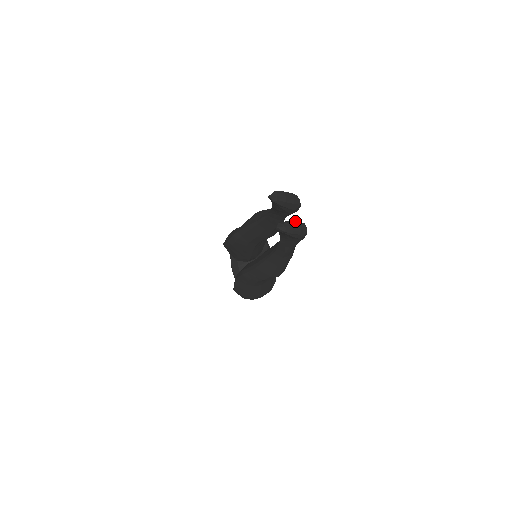
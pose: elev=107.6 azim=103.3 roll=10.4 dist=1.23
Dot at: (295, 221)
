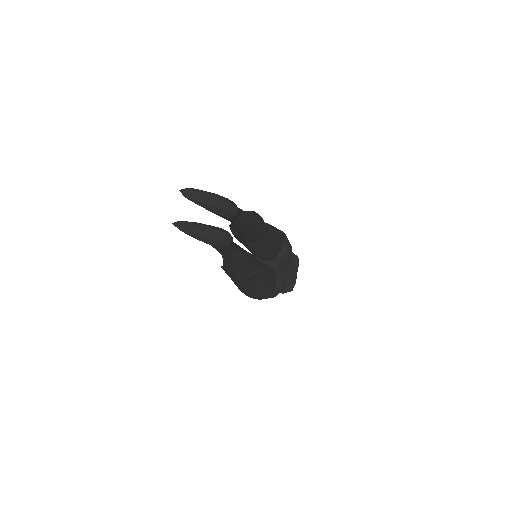
Dot at: (214, 226)
